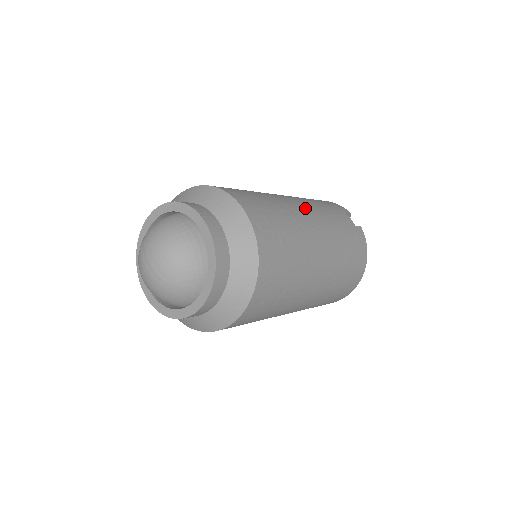
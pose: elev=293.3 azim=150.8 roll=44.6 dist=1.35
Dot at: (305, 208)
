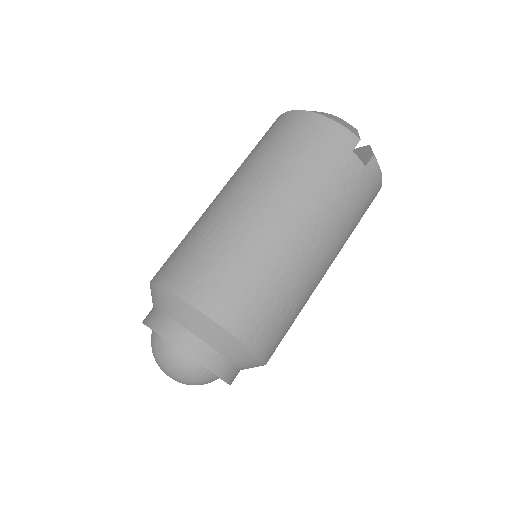
Dot at: (298, 226)
